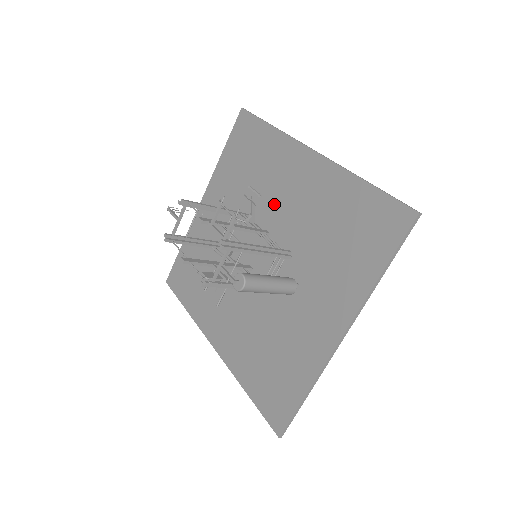
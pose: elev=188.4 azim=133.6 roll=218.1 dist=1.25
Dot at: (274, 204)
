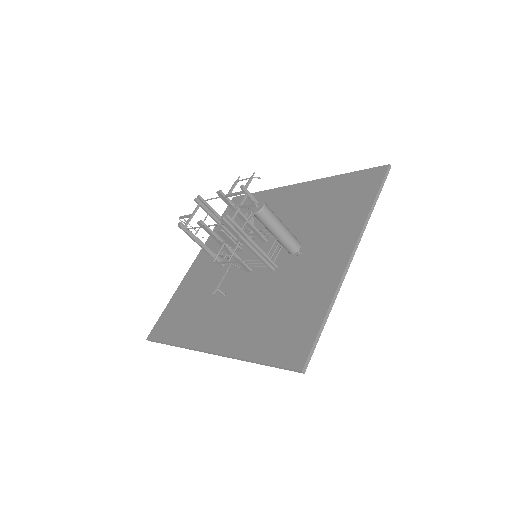
Dot at: occluded
